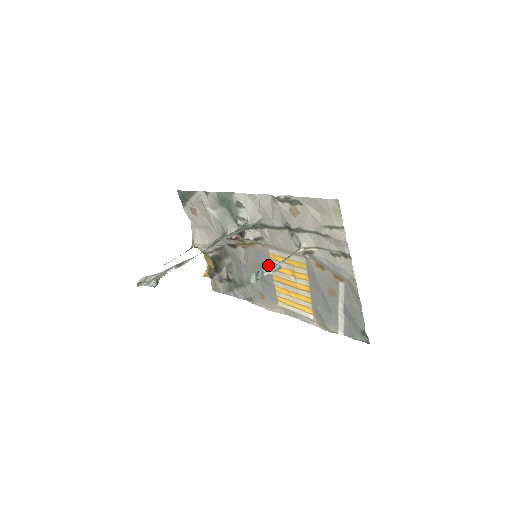
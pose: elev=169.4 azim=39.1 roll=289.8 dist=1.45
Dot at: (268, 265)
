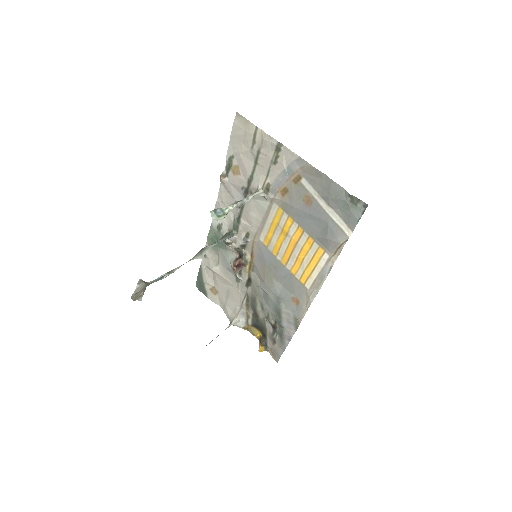
Dot at: (271, 256)
